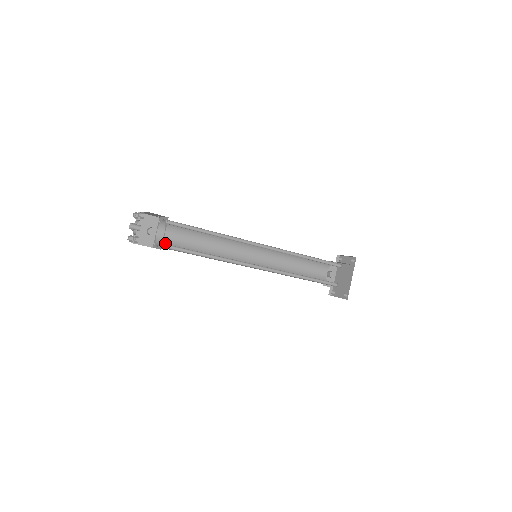
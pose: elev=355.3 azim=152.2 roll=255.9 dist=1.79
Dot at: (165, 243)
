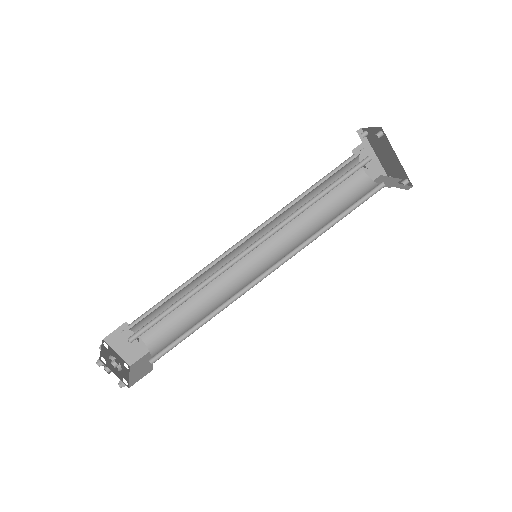
Dot at: (157, 338)
